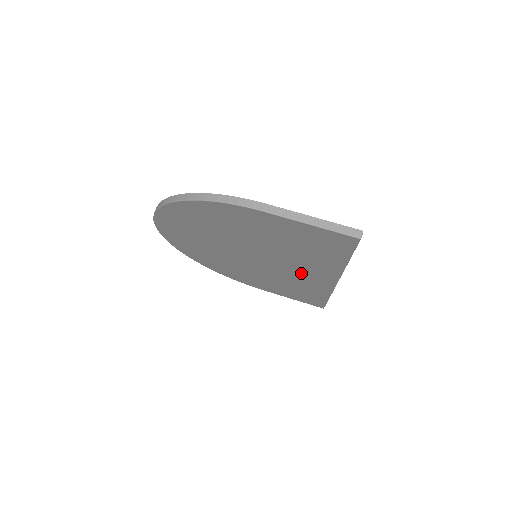
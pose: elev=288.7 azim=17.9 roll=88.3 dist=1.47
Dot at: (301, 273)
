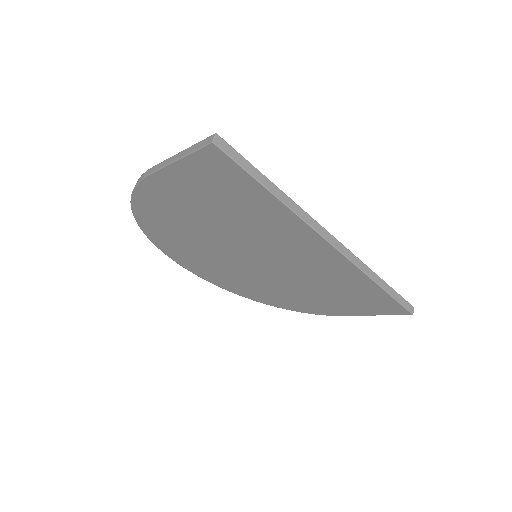
Dot at: (298, 254)
